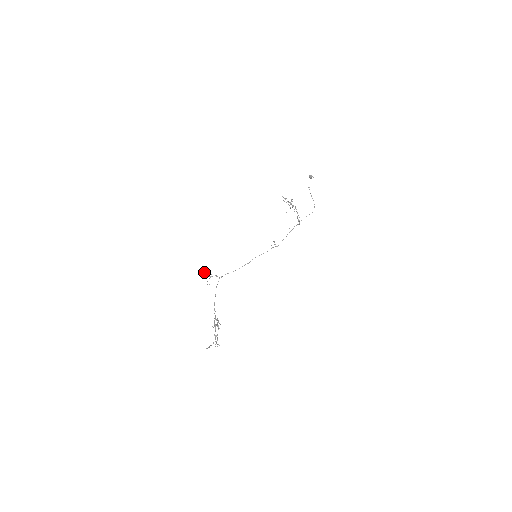
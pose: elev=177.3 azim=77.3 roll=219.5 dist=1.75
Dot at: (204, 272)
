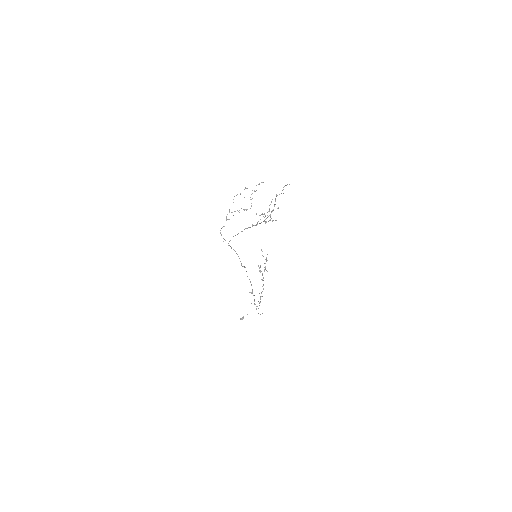
Dot at: (229, 212)
